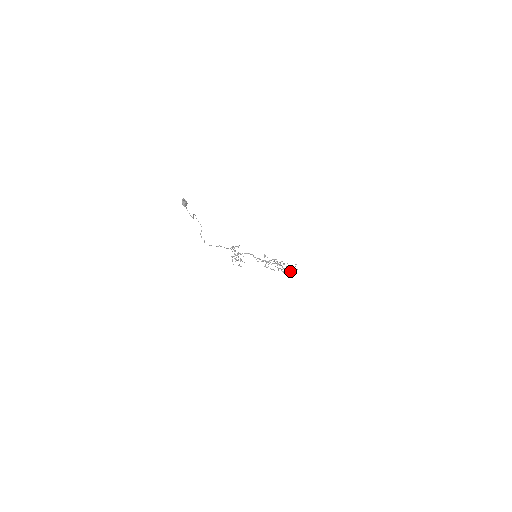
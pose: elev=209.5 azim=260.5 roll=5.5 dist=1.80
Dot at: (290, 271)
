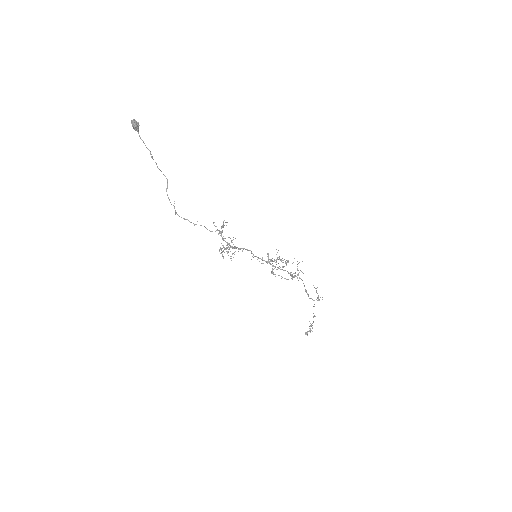
Dot at: occluded
